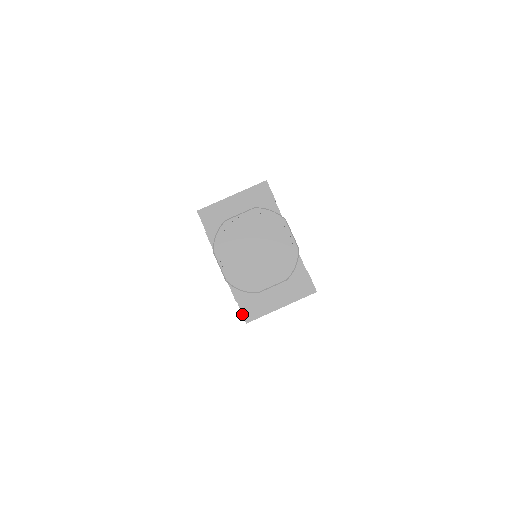
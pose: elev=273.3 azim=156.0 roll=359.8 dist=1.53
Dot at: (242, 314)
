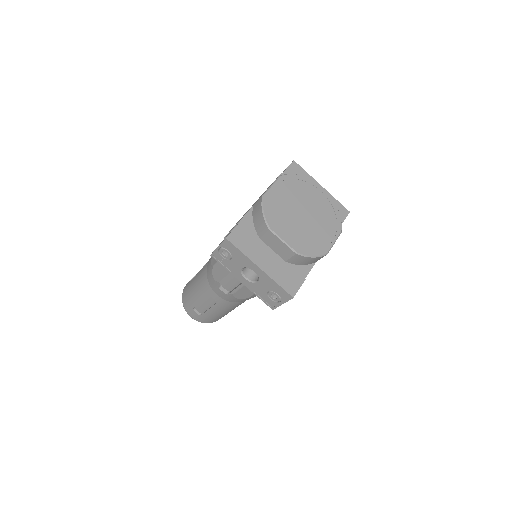
Dot at: (232, 230)
